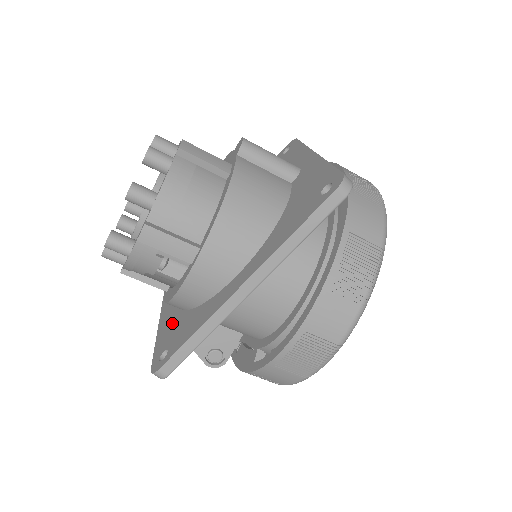
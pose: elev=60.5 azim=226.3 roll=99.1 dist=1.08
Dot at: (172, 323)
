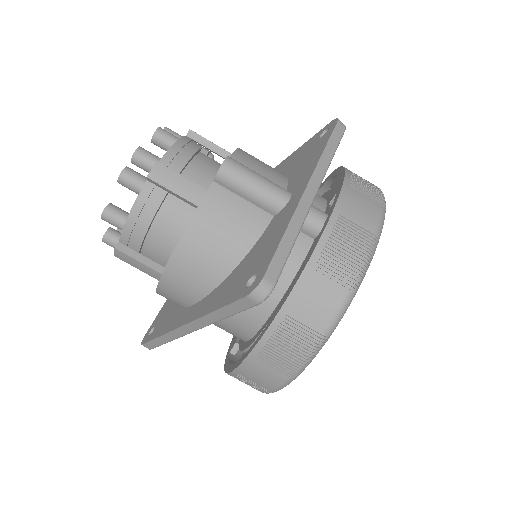
Dot at: occluded
